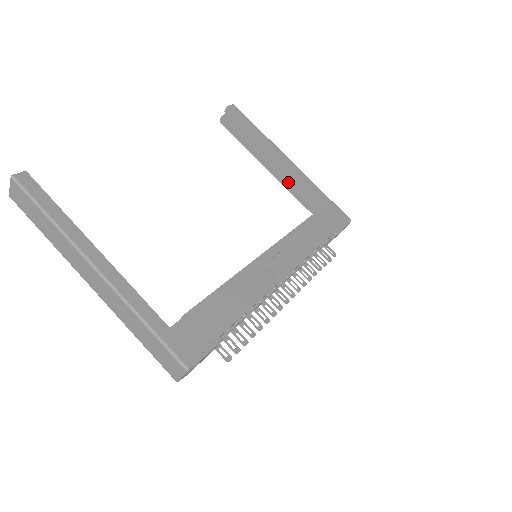
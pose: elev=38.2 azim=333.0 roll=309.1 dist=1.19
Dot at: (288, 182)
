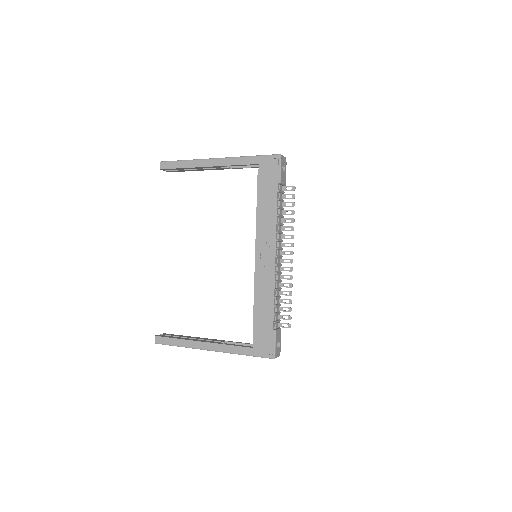
Dot at: (231, 166)
